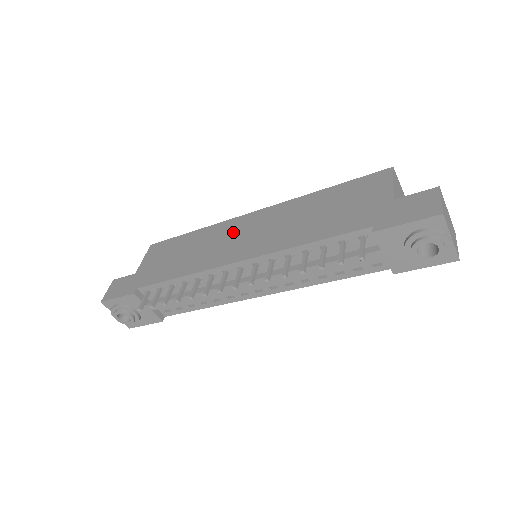
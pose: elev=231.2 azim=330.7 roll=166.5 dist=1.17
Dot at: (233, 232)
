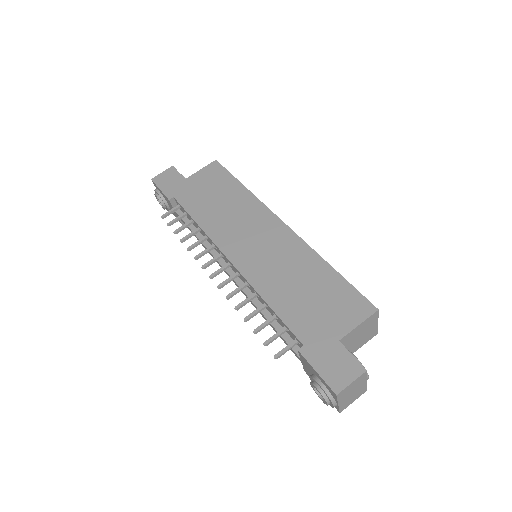
Dot at: (255, 225)
